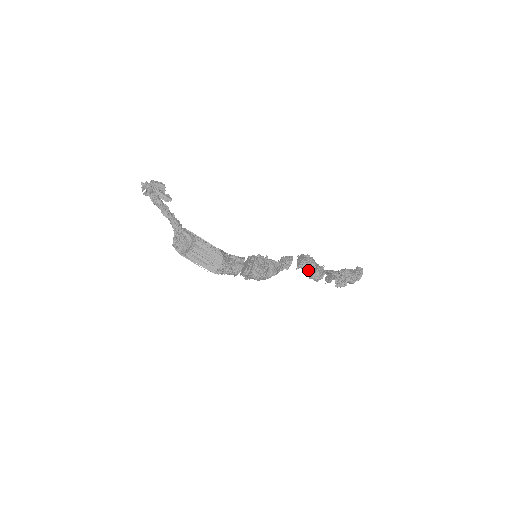
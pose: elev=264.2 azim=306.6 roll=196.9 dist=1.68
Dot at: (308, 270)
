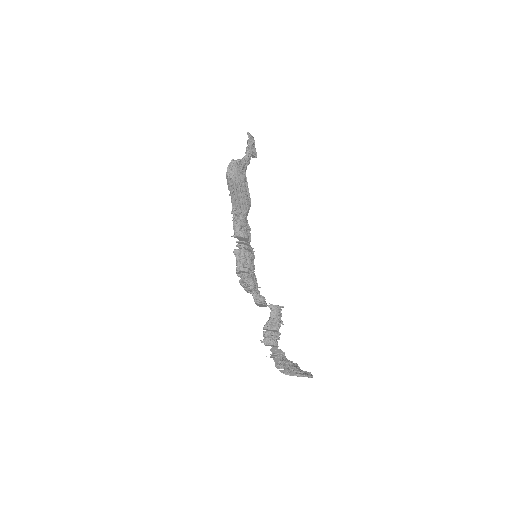
Dot at: (273, 321)
